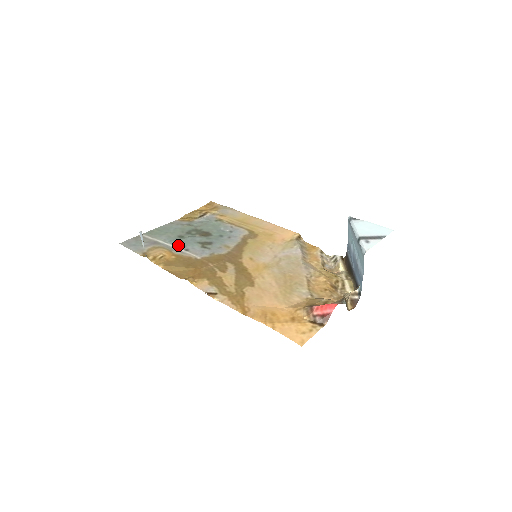
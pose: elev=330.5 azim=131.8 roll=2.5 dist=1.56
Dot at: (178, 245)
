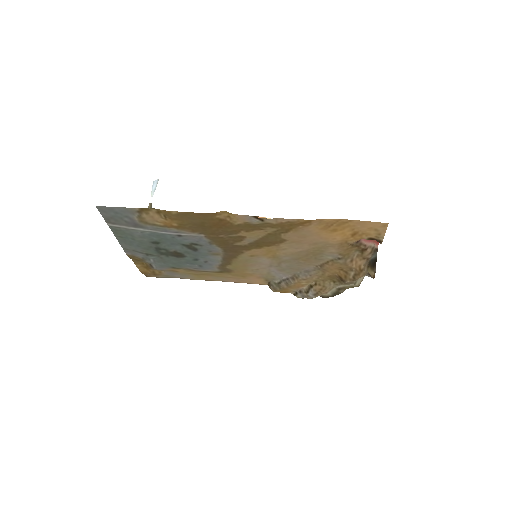
Dot at: (164, 234)
